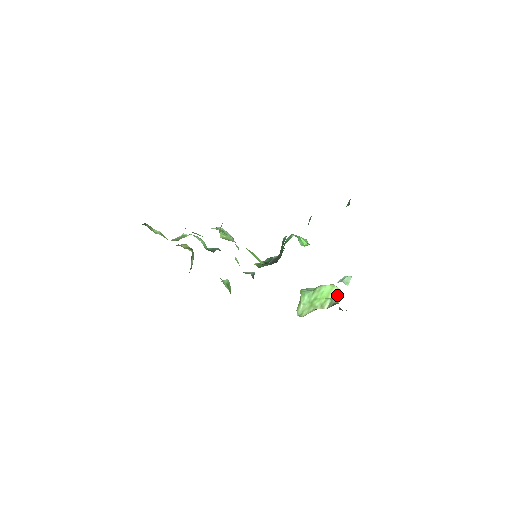
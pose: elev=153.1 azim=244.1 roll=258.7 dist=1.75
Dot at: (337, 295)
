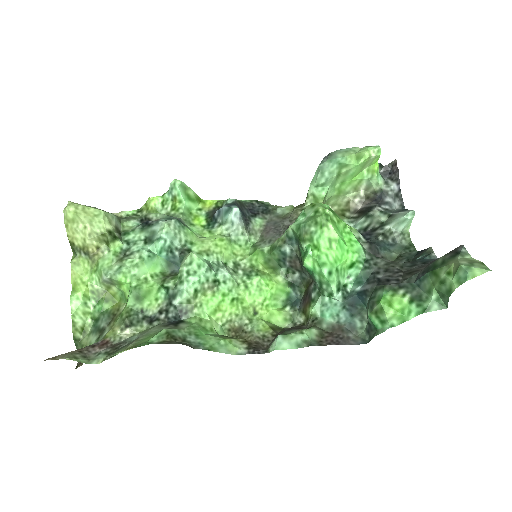
Dot at: (375, 162)
